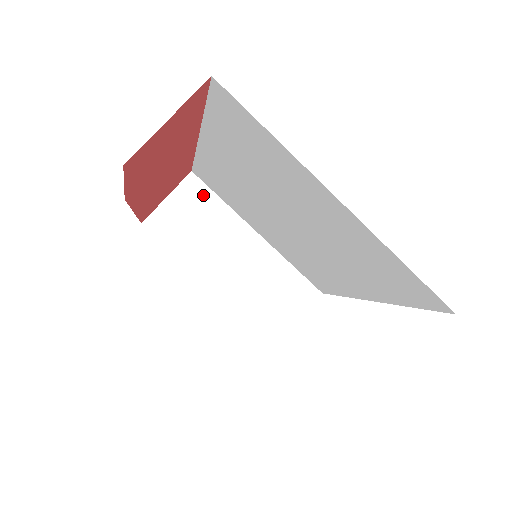
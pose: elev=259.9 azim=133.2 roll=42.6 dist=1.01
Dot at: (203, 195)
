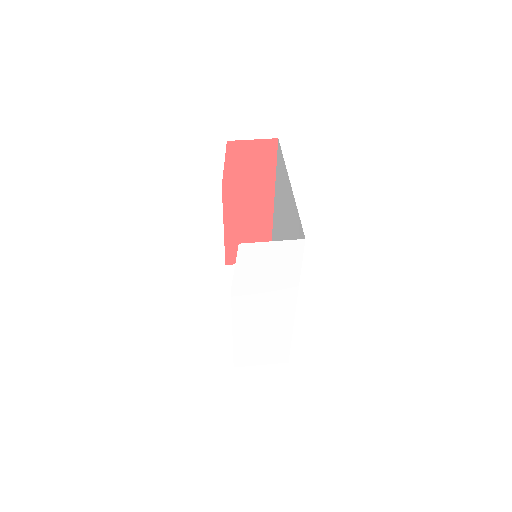
Dot at: occluded
